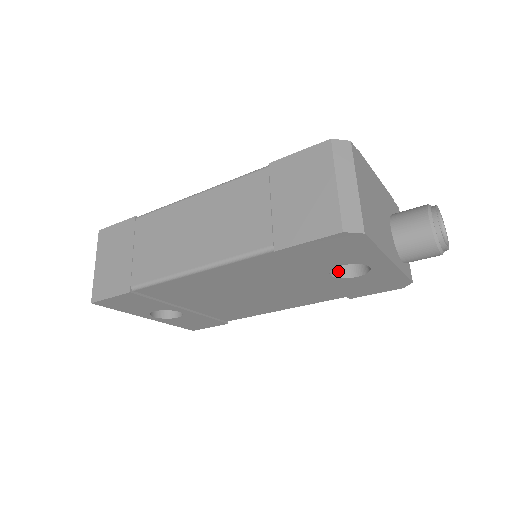
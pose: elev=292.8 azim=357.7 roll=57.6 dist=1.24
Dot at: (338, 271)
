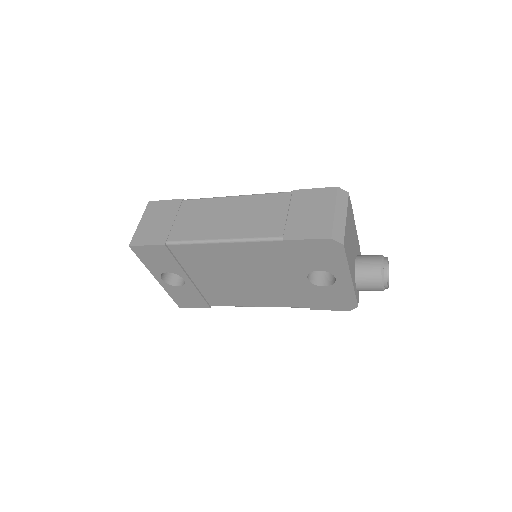
Dot at: (312, 279)
